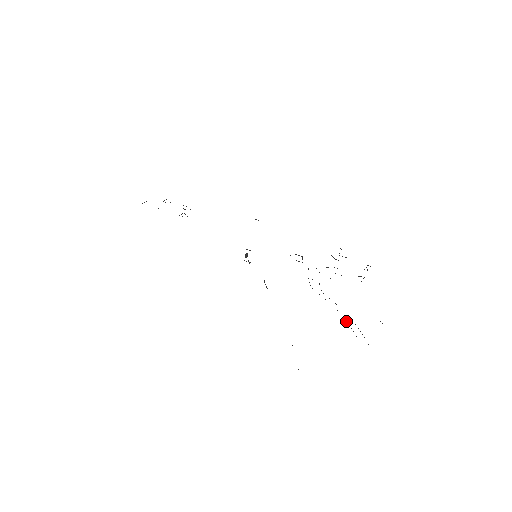
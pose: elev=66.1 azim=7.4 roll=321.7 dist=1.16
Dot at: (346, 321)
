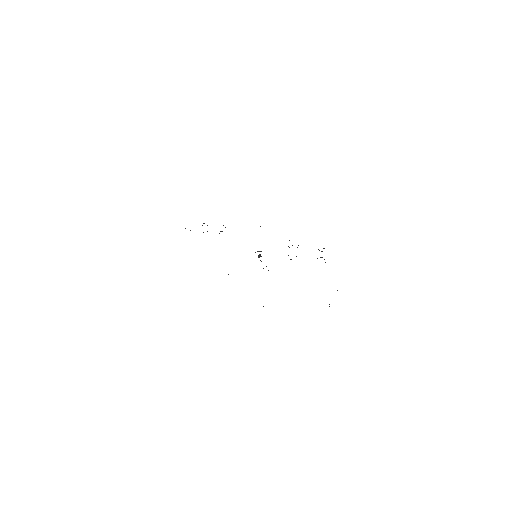
Dot at: occluded
